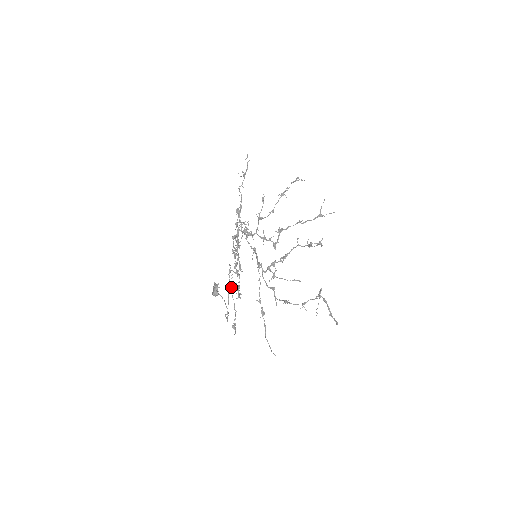
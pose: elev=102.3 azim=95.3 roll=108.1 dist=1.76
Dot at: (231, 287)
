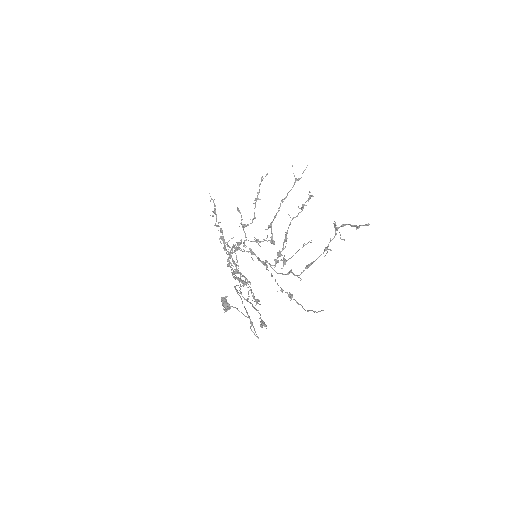
Dot at: (243, 297)
